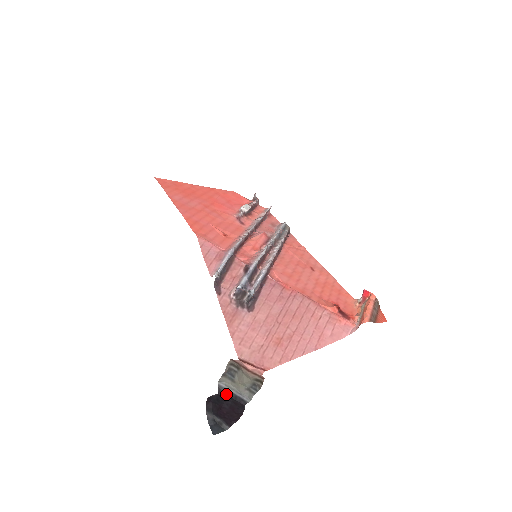
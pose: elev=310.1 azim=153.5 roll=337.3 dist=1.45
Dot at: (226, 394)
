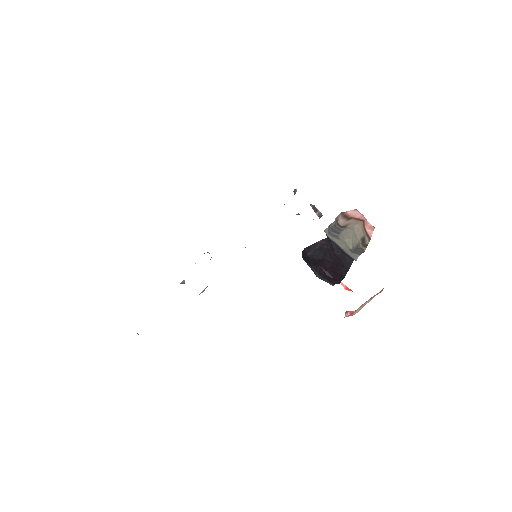
Dot at: (333, 243)
